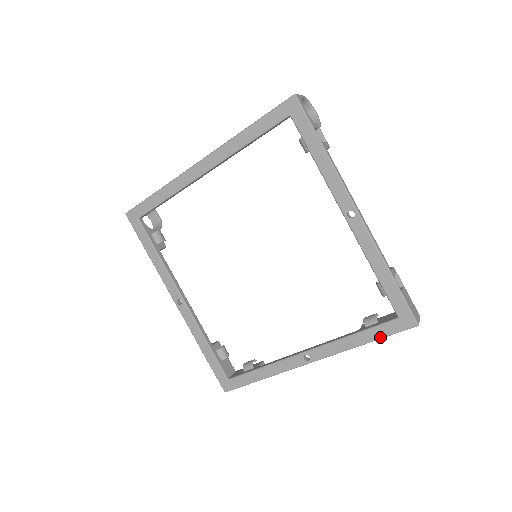
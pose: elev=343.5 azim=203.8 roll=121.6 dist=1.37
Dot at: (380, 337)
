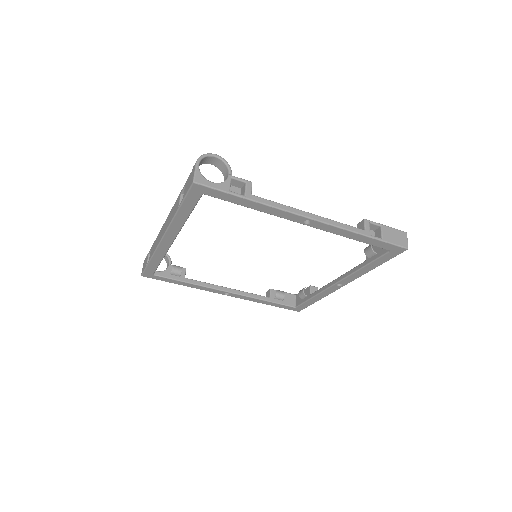
Dot at: (384, 262)
